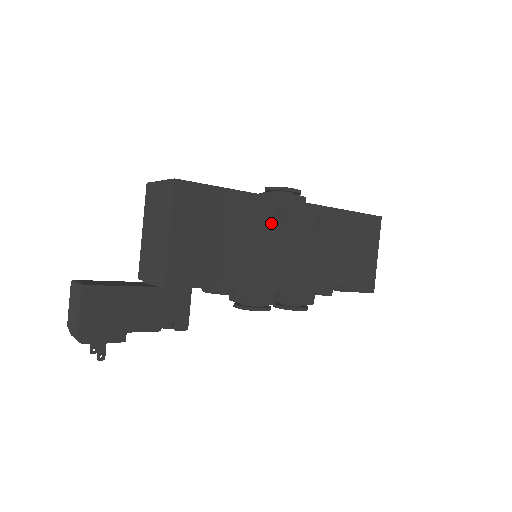
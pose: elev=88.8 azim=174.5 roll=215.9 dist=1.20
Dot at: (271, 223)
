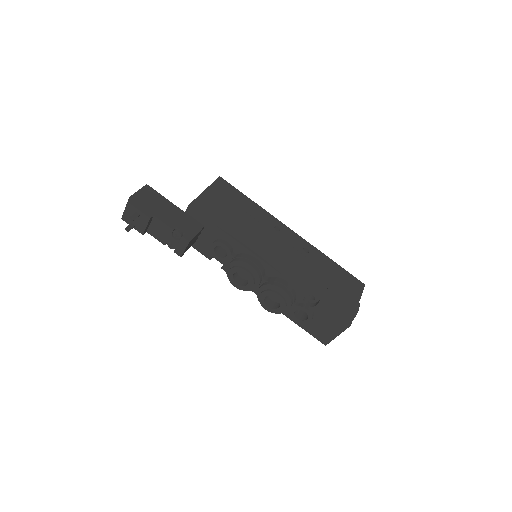
Dot at: (270, 228)
